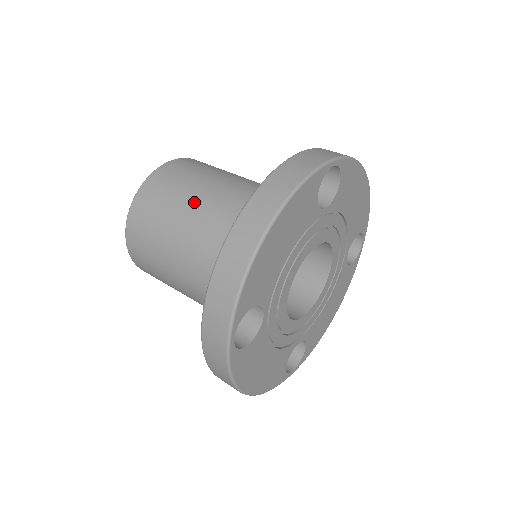
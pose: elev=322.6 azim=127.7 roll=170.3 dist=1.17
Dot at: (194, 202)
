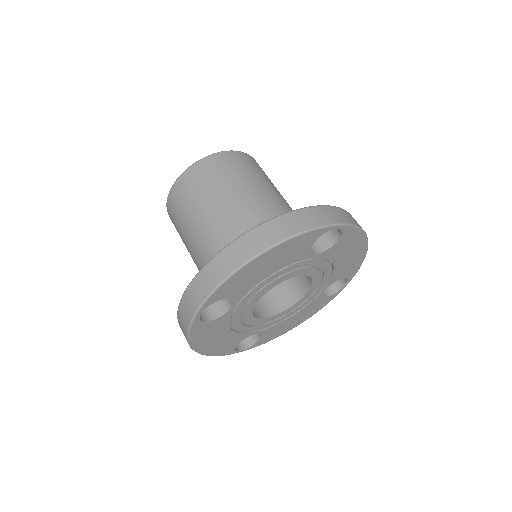
Dot at: (228, 196)
